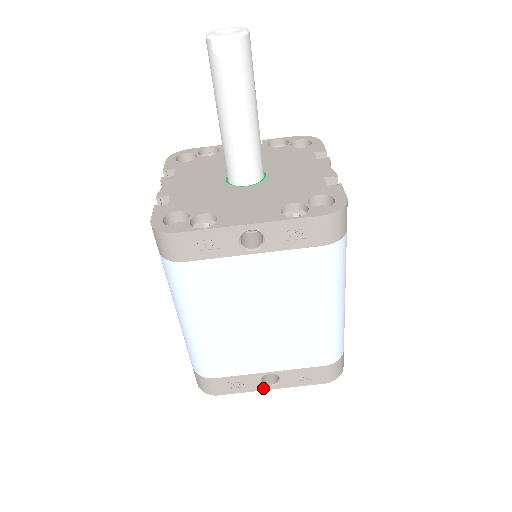
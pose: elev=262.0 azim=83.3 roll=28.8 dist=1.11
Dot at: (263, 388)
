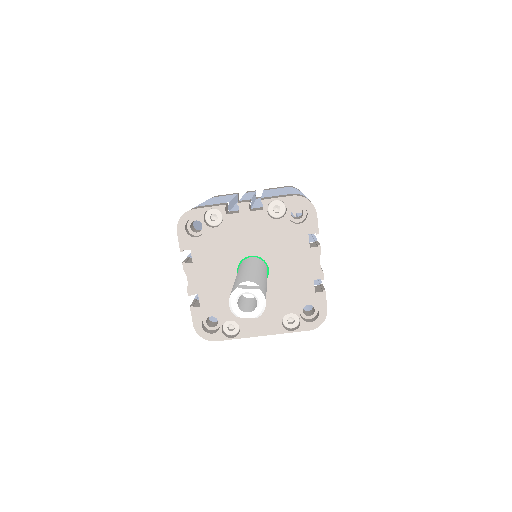
Dot at: occluded
